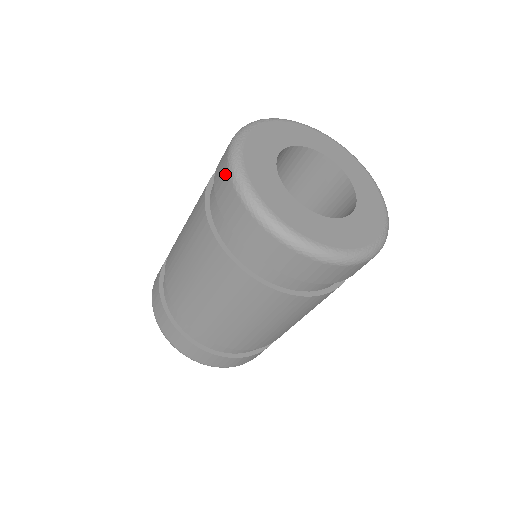
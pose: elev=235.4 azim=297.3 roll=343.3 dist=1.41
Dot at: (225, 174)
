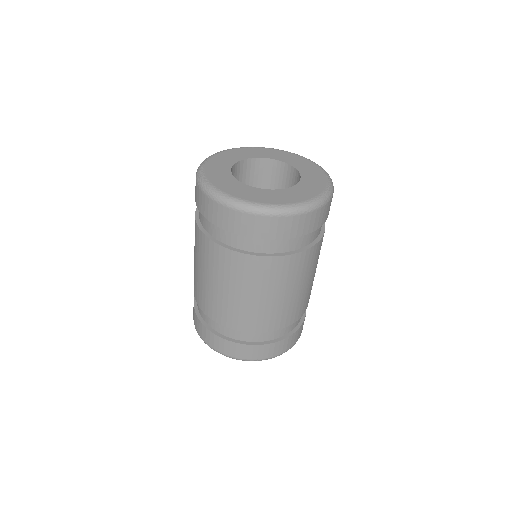
Dot at: (196, 185)
